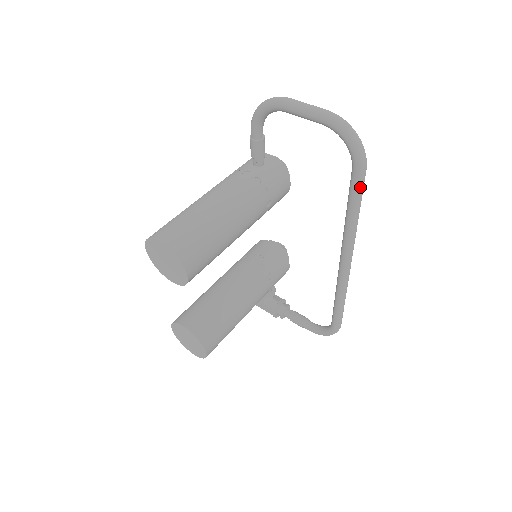
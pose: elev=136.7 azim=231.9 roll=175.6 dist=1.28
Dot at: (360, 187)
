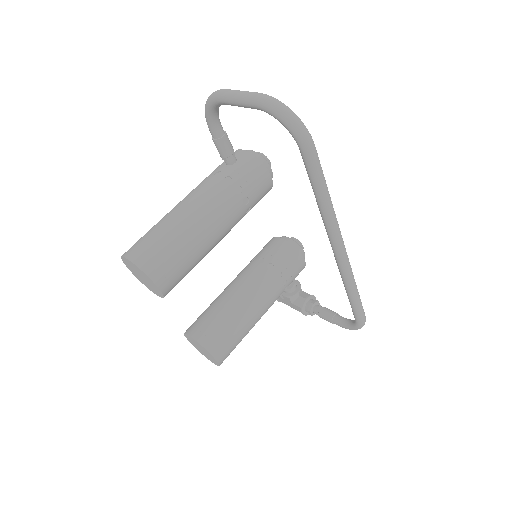
Dot at: (314, 167)
